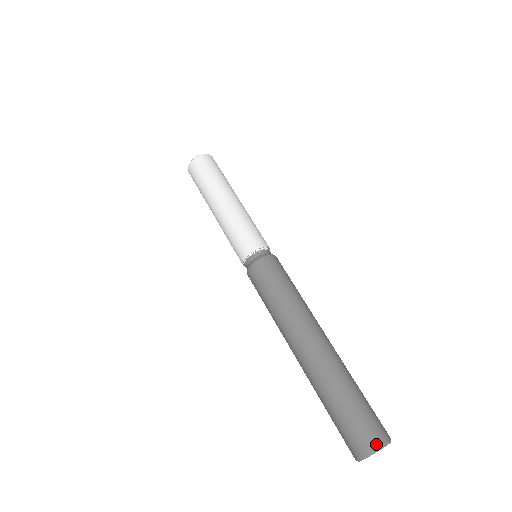
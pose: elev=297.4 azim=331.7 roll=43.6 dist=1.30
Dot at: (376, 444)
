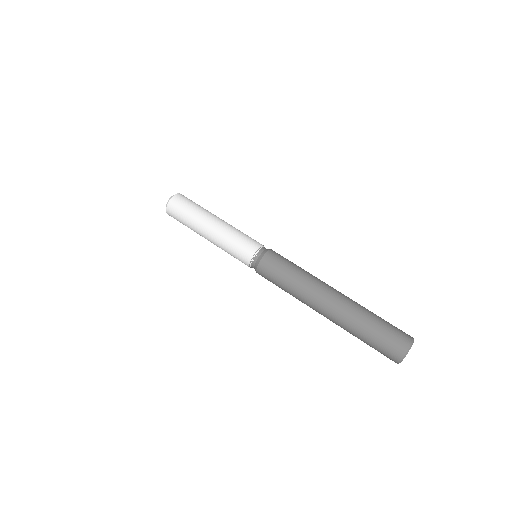
Dot at: (406, 346)
